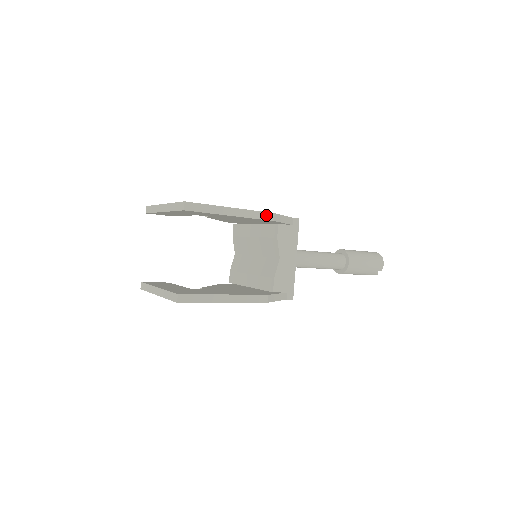
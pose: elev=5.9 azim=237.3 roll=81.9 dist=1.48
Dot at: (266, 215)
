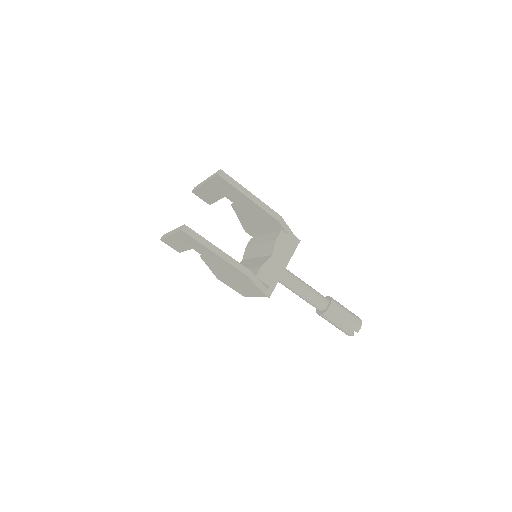
Dot at: (274, 213)
